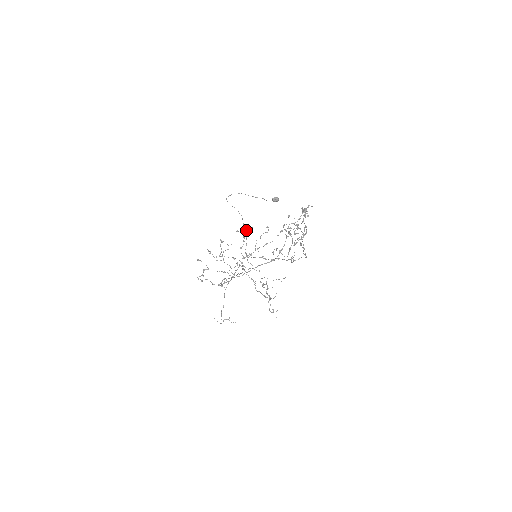
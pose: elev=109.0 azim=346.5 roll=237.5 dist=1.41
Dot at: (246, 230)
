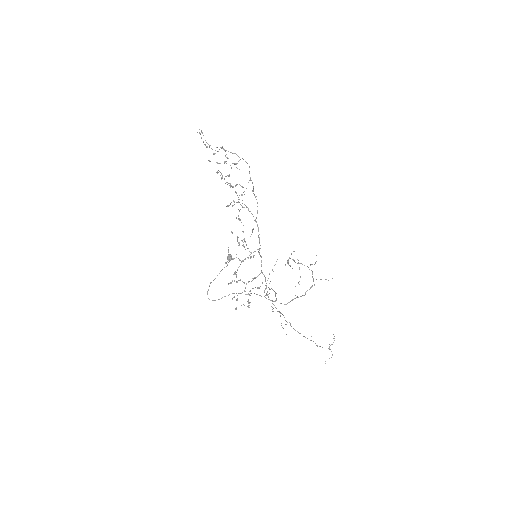
Dot at: occluded
